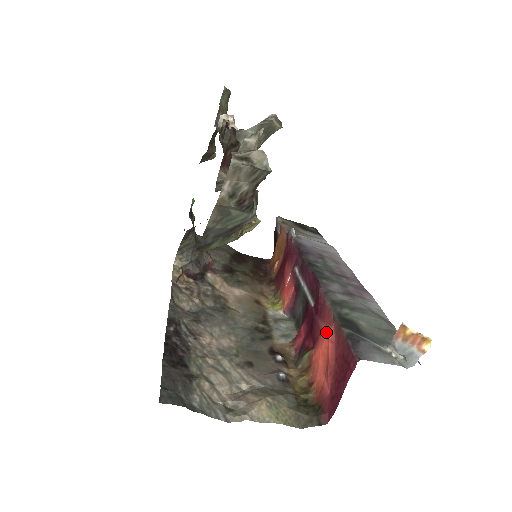
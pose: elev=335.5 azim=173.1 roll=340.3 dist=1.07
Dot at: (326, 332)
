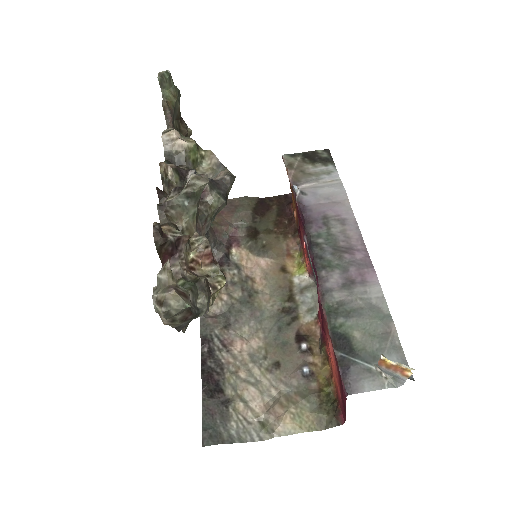
Dot at: (328, 342)
